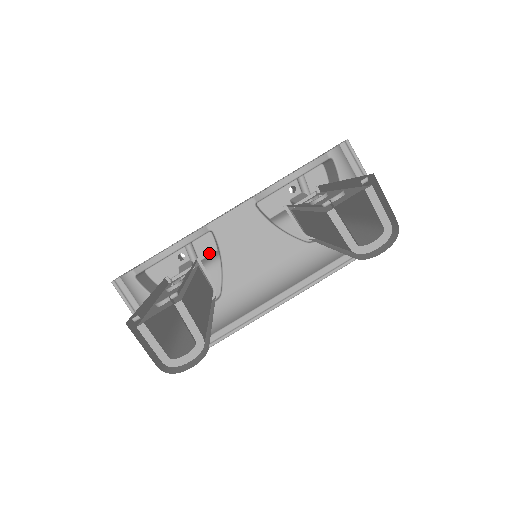
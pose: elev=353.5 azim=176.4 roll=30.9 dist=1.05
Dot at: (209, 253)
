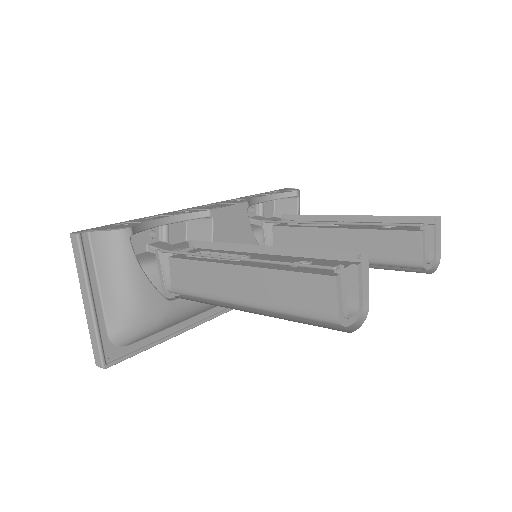
Dot at: (178, 240)
